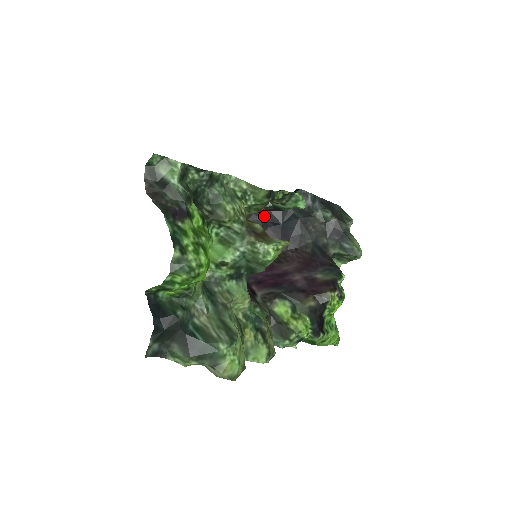
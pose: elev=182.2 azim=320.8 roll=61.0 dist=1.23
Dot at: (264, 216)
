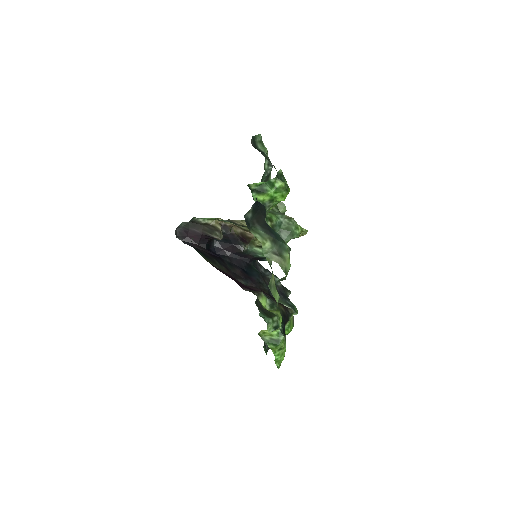
Dot at: (235, 261)
